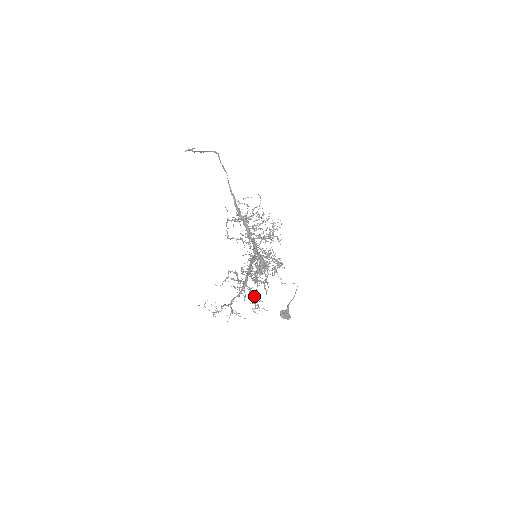
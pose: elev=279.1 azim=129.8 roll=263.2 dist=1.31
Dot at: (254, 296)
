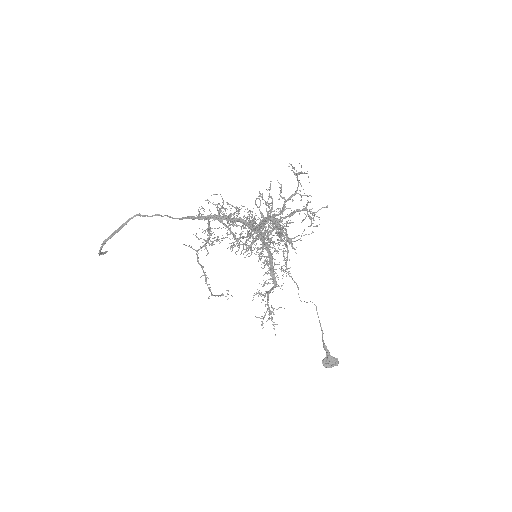
Dot at: (299, 211)
